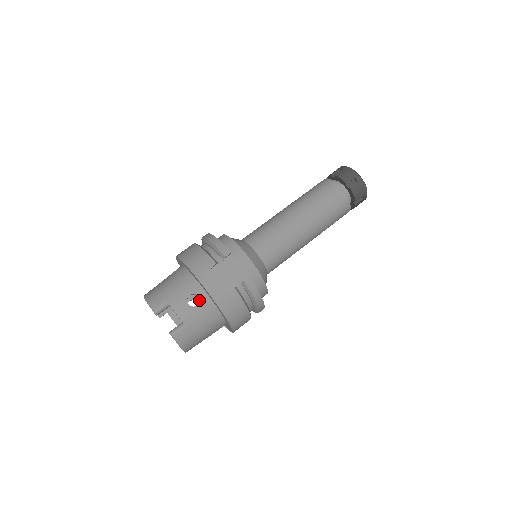
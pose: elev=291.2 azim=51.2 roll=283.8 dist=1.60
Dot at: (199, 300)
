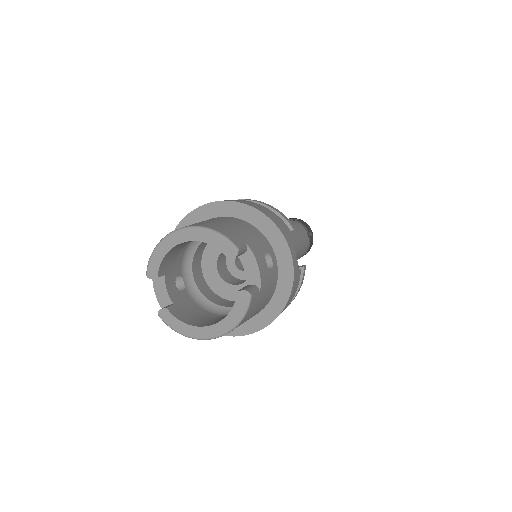
Dot at: (186, 280)
